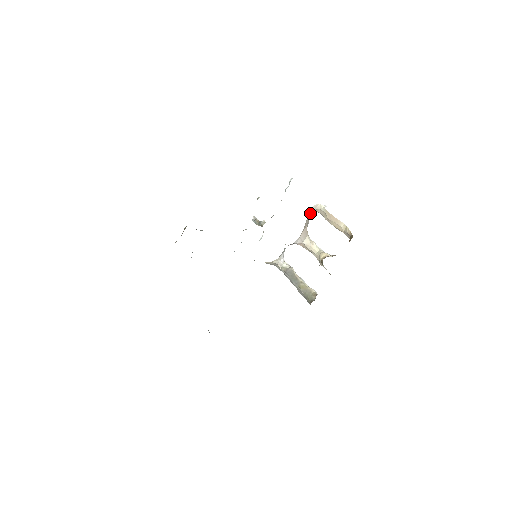
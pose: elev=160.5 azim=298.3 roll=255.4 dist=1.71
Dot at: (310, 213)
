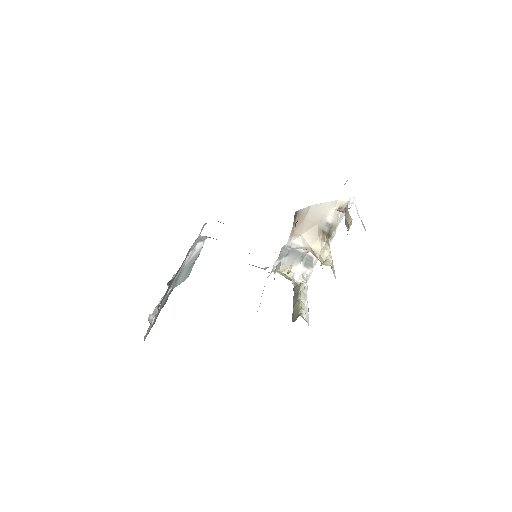
Dot at: (325, 208)
